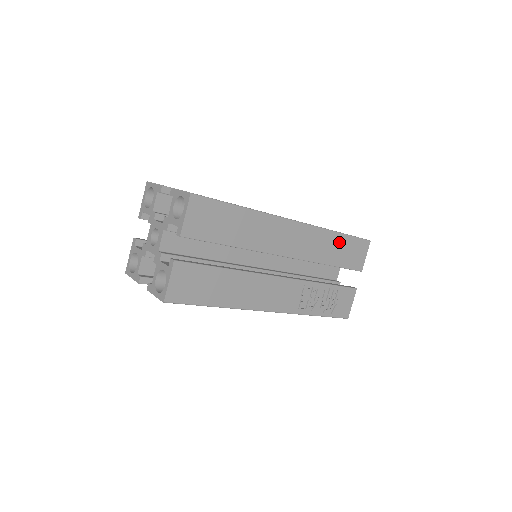
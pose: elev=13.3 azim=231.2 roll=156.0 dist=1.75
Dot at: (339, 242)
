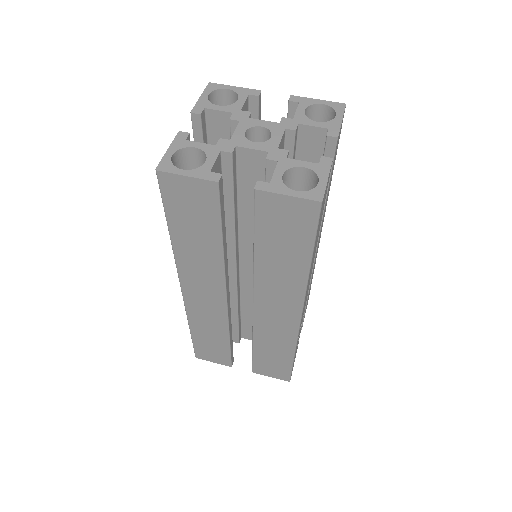
Dot at: occluded
